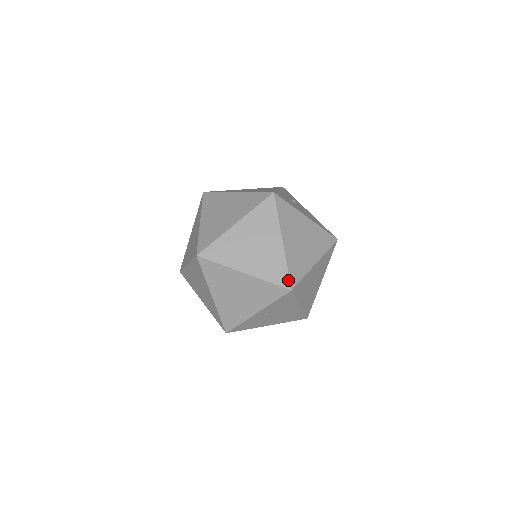
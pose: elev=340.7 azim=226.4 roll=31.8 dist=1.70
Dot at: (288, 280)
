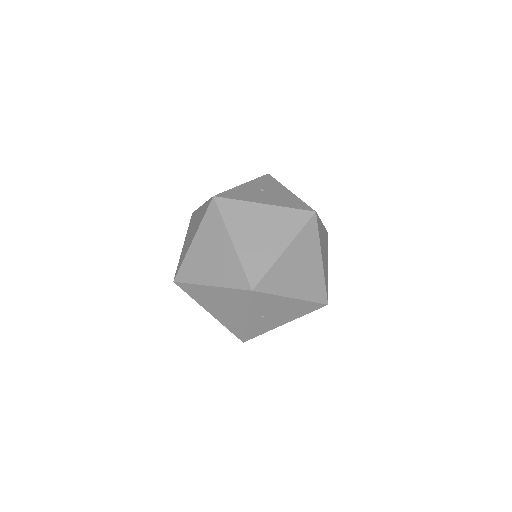
Dot at: (246, 281)
